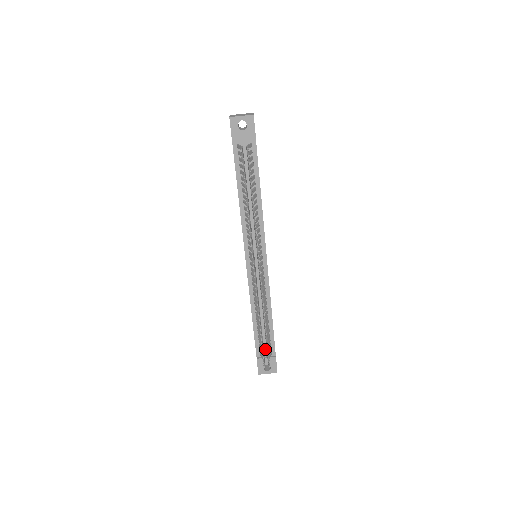
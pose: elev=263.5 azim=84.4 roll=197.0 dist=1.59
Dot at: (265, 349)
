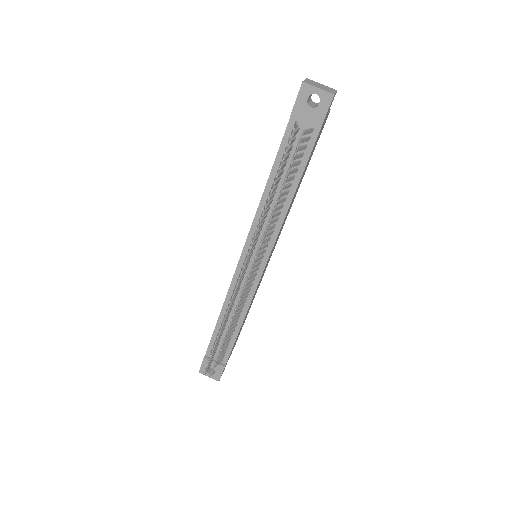
Dot at: occluded
